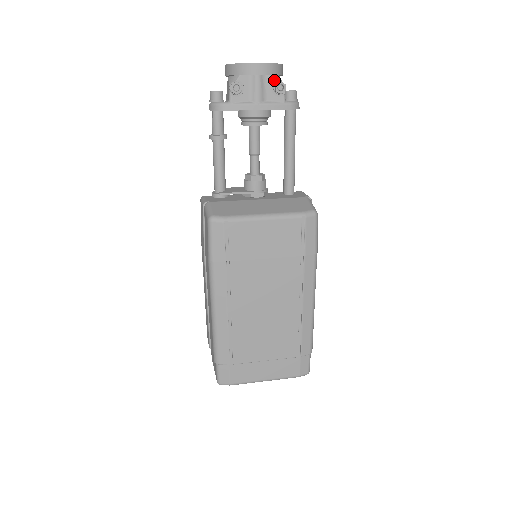
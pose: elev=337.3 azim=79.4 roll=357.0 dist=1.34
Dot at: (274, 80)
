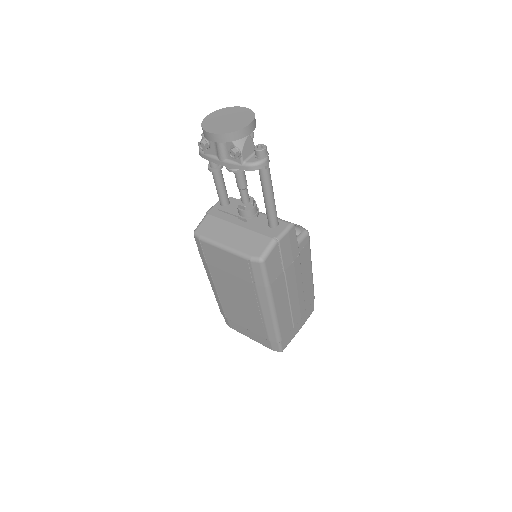
Dot at: (231, 144)
